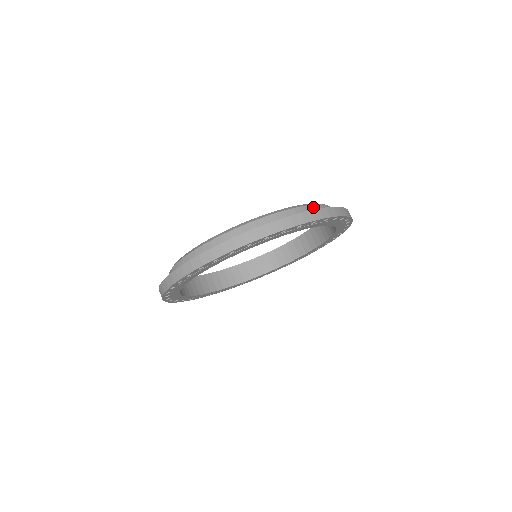
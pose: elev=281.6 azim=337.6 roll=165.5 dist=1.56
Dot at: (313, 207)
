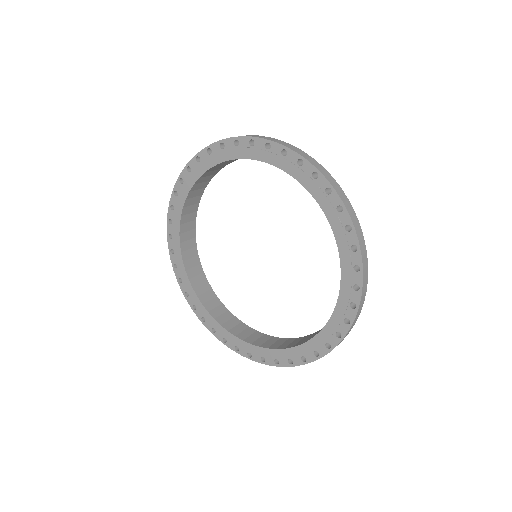
Dot at: occluded
